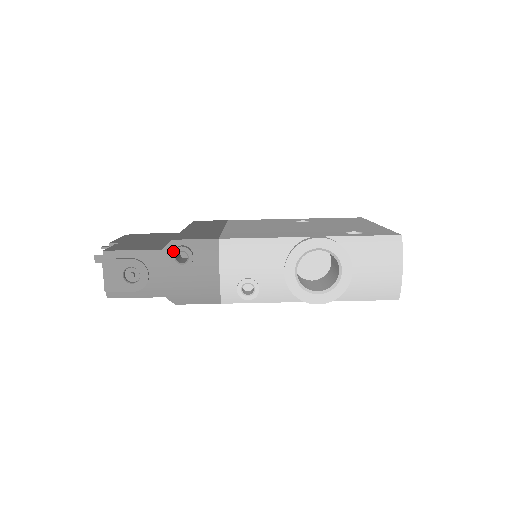
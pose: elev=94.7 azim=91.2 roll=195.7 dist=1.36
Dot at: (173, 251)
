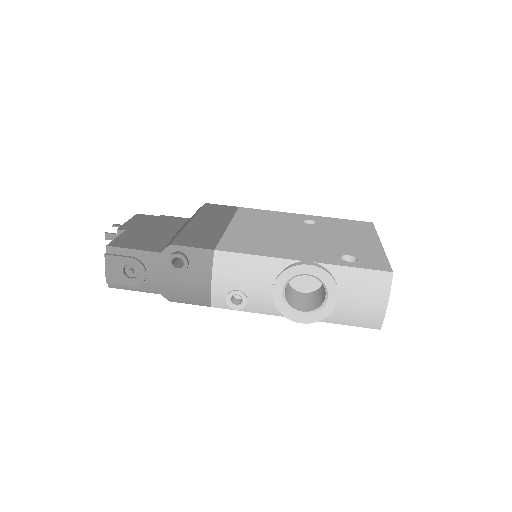
Dot at: (170, 256)
